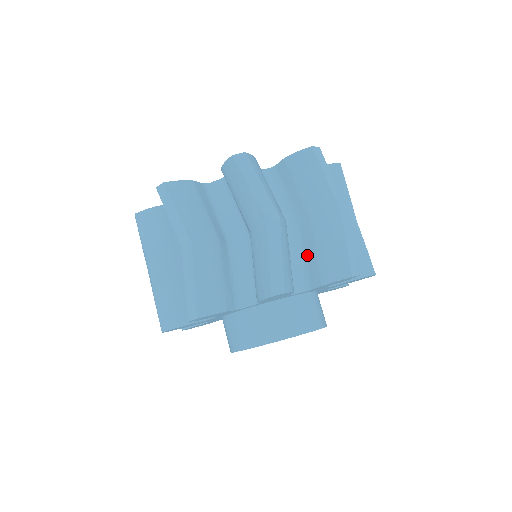
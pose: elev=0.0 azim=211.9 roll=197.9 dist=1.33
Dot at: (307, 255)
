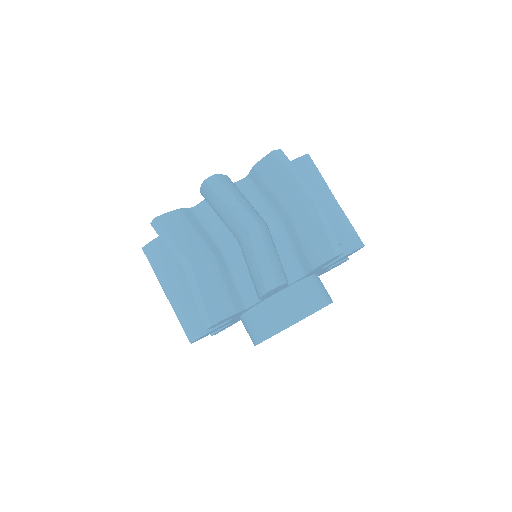
Dot at: occluded
